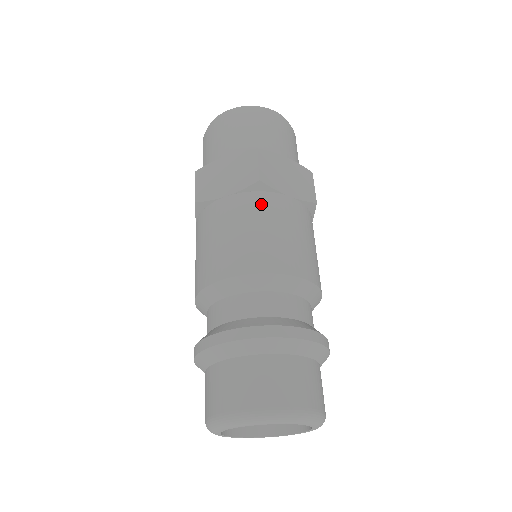
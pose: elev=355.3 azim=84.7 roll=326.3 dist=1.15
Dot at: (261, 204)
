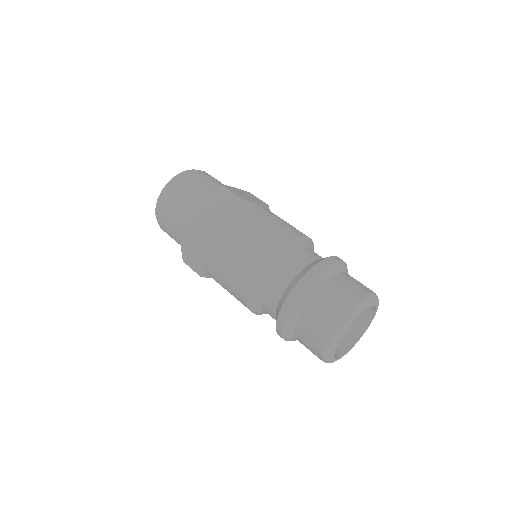
Dot at: (251, 211)
